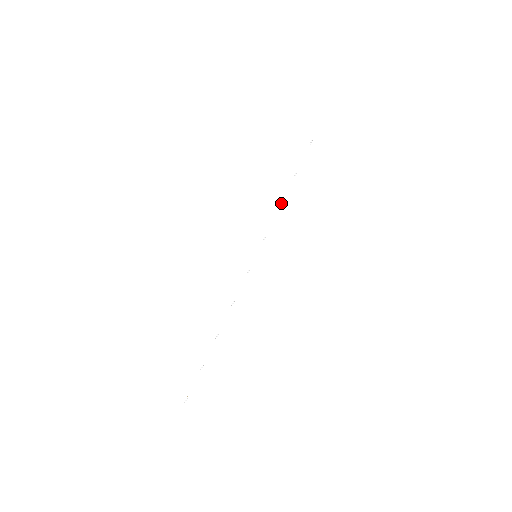
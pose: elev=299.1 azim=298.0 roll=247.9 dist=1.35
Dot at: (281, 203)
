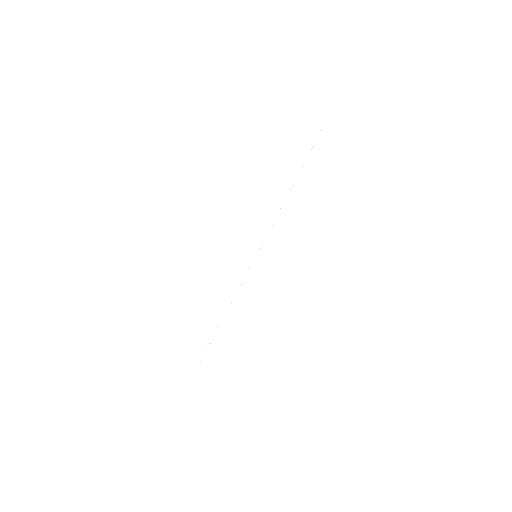
Dot at: (279, 210)
